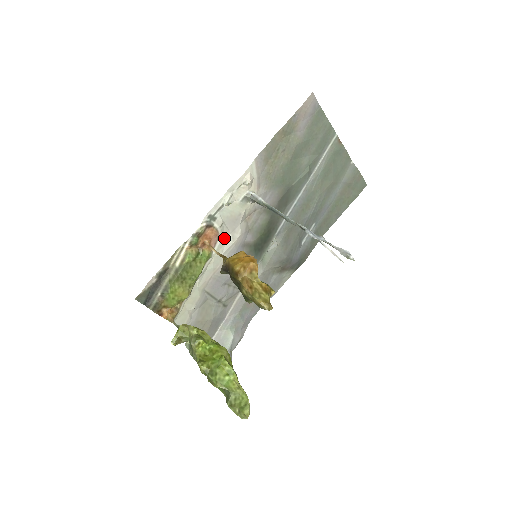
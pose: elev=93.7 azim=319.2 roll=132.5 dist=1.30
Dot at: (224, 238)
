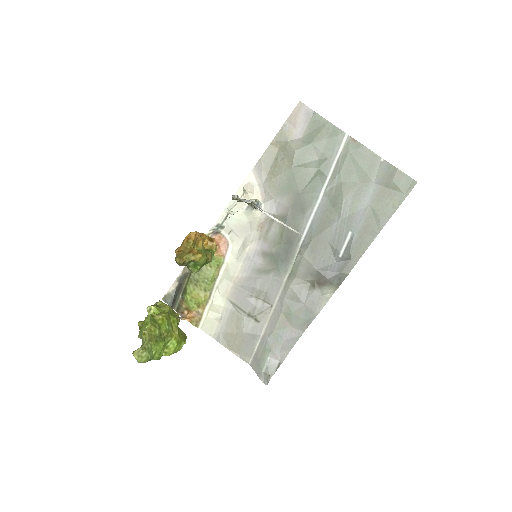
Dot at: (236, 246)
